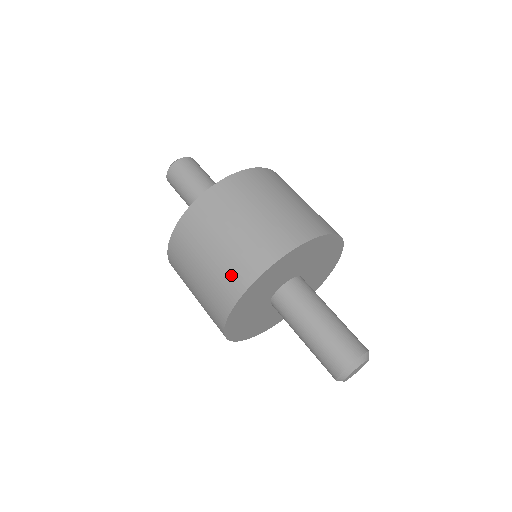
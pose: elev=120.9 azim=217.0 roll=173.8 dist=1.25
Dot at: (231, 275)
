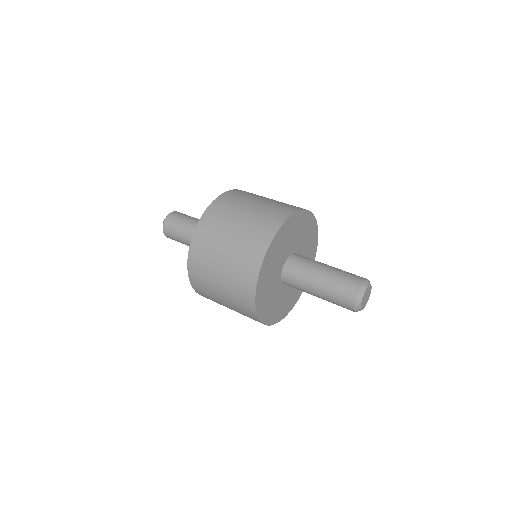
Dot at: (241, 280)
